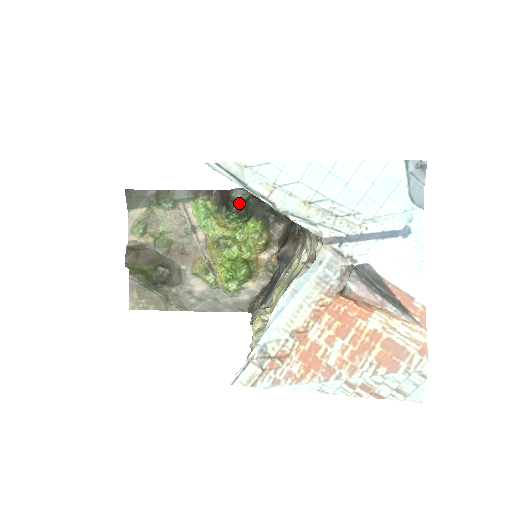
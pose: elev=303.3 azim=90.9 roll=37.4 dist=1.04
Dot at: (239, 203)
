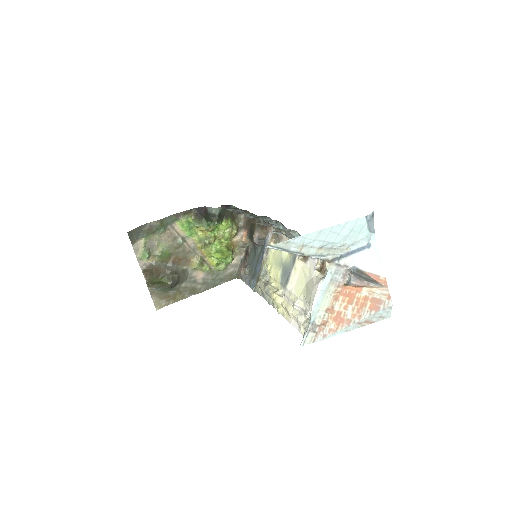
Dot at: (218, 216)
